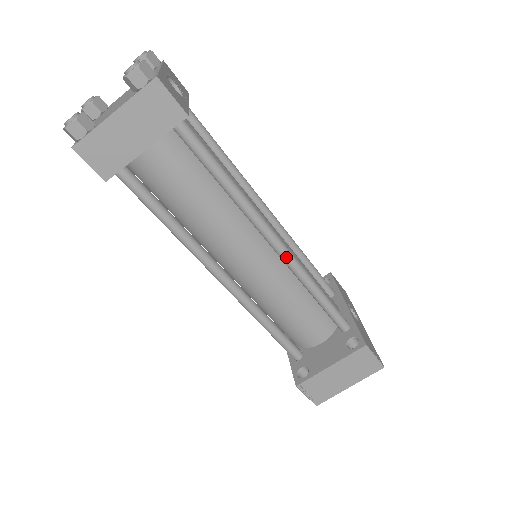
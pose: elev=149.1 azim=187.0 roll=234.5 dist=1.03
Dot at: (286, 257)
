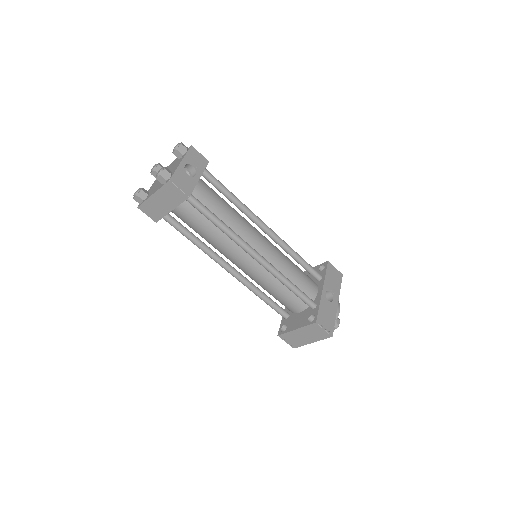
Dot at: (263, 265)
